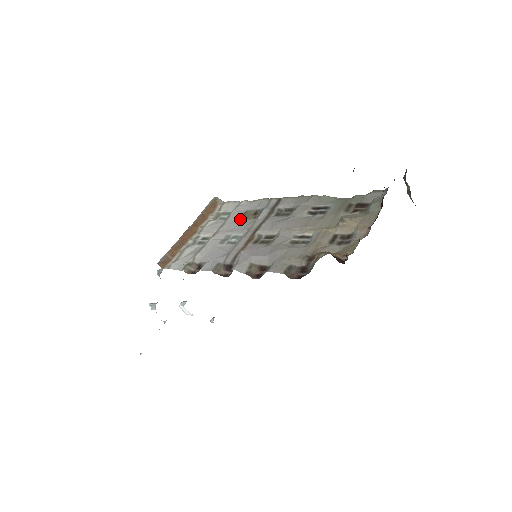
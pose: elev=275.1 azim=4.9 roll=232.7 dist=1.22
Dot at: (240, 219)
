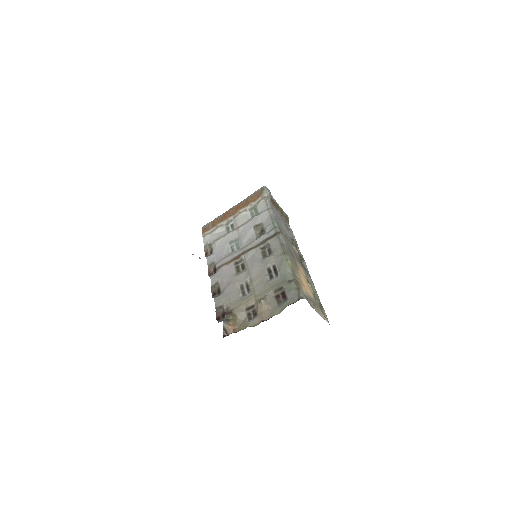
Dot at: (253, 228)
